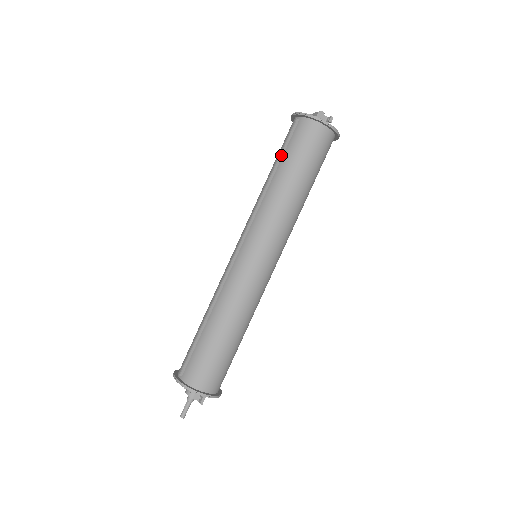
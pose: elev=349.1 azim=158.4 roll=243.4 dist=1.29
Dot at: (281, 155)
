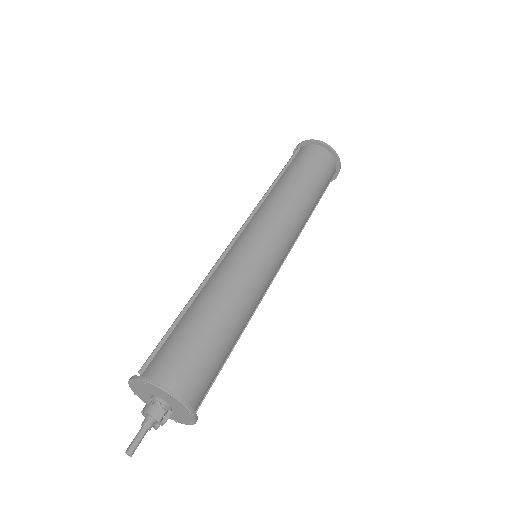
Dot at: (284, 169)
